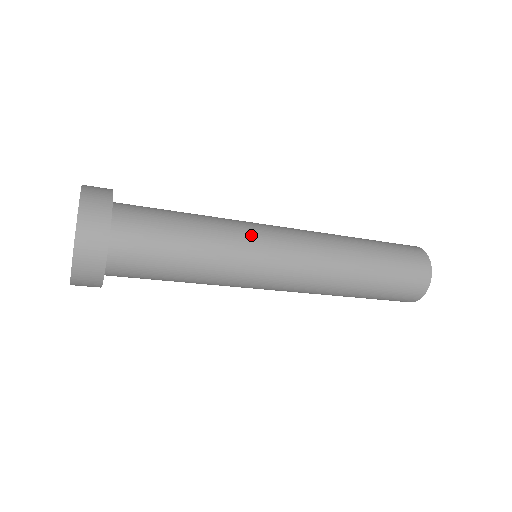
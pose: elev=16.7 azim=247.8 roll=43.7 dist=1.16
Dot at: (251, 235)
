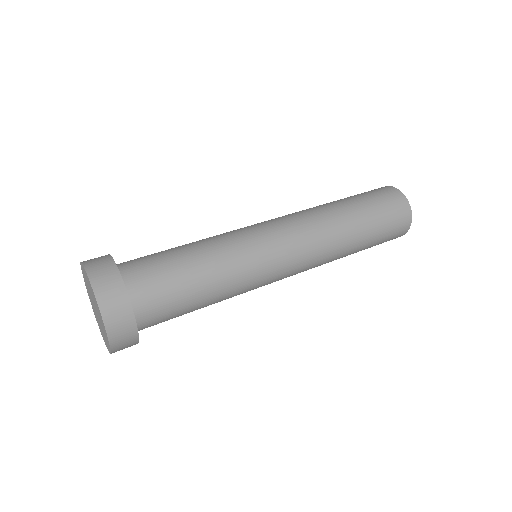
Dot at: (255, 287)
